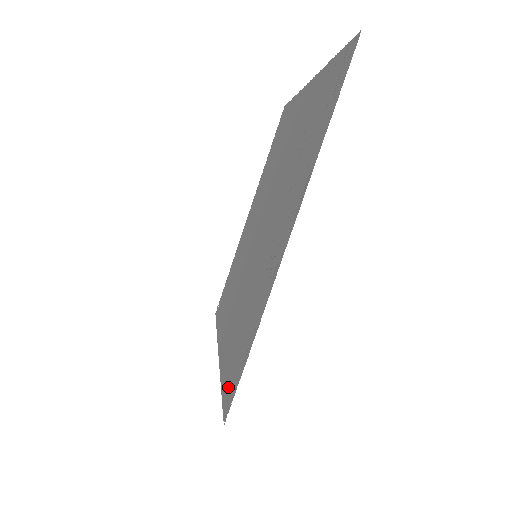
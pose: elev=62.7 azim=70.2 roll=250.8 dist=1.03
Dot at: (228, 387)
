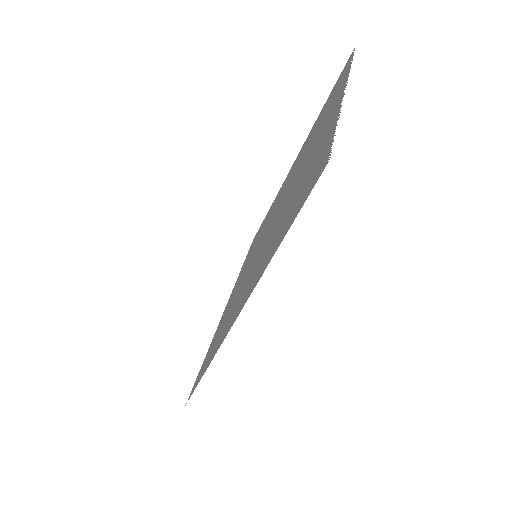
Dot at: (200, 371)
